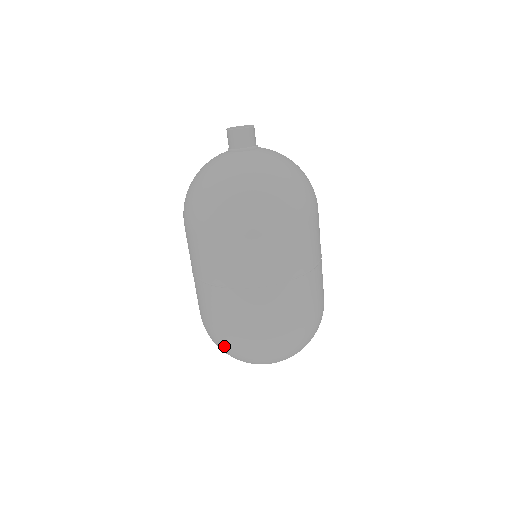
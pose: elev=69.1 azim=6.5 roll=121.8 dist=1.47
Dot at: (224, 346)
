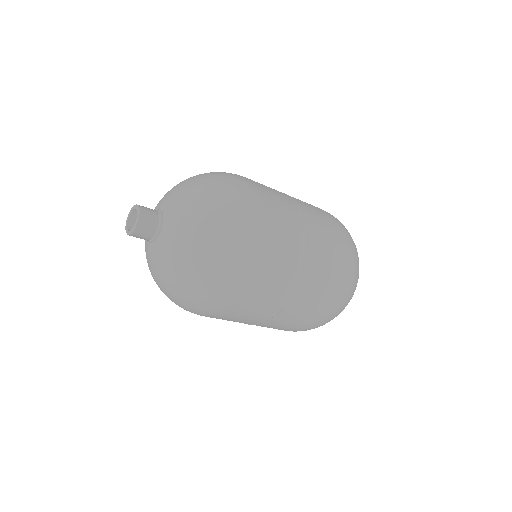
Dot at: occluded
